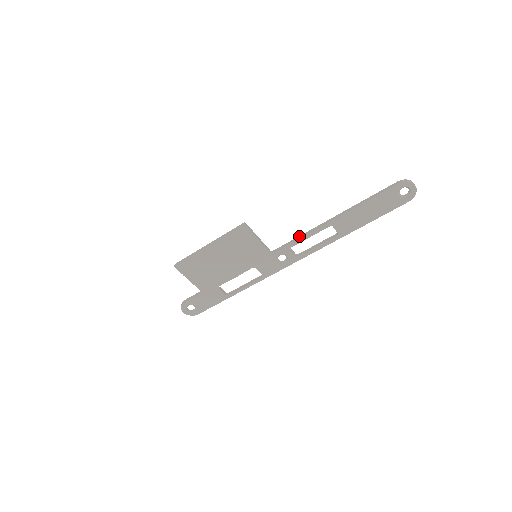
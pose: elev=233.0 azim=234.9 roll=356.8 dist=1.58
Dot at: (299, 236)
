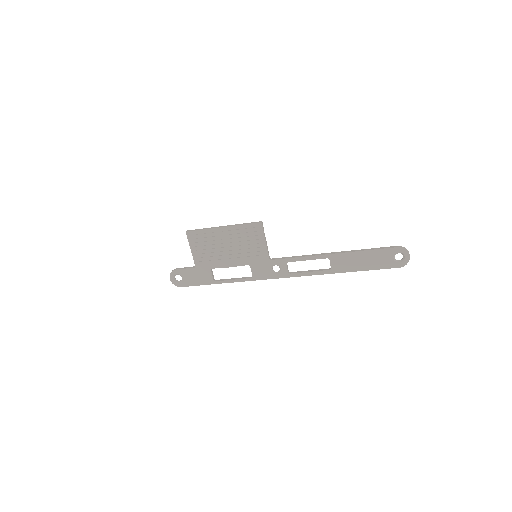
Dot at: occluded
